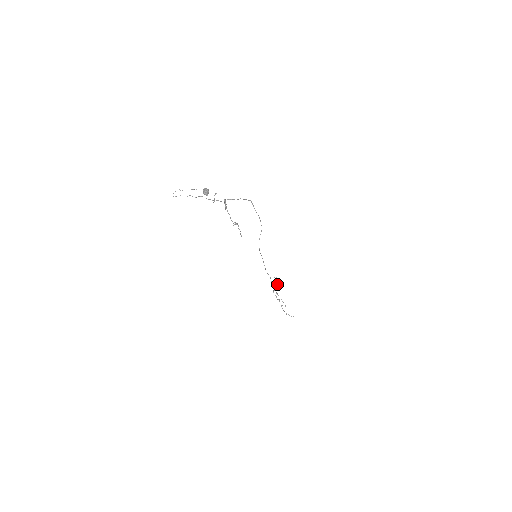
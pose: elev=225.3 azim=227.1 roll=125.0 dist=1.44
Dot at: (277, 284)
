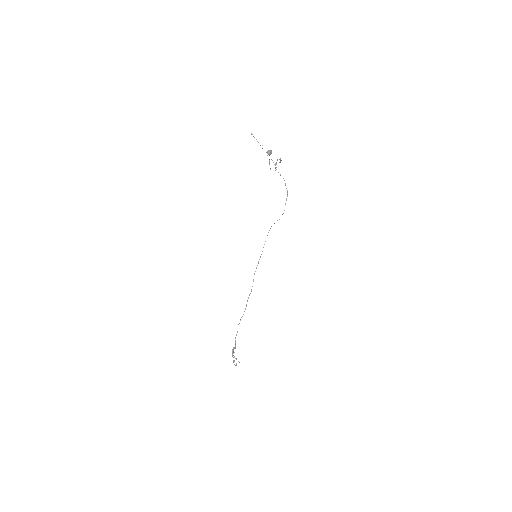
Dot at: occluded
